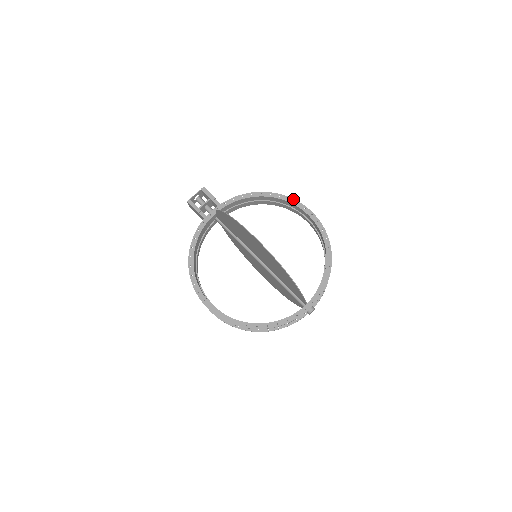
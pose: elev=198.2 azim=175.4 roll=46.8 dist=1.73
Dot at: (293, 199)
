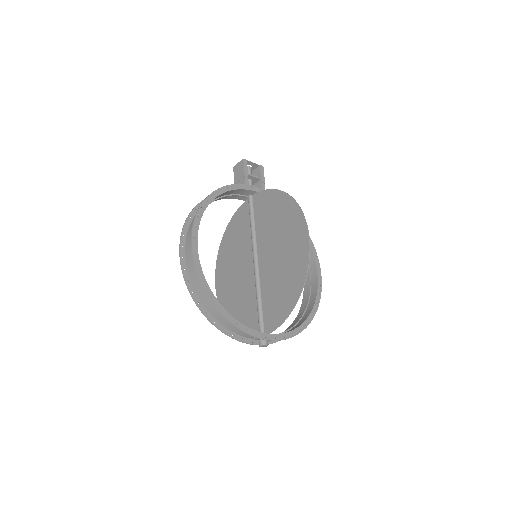
Dot at: occluded
